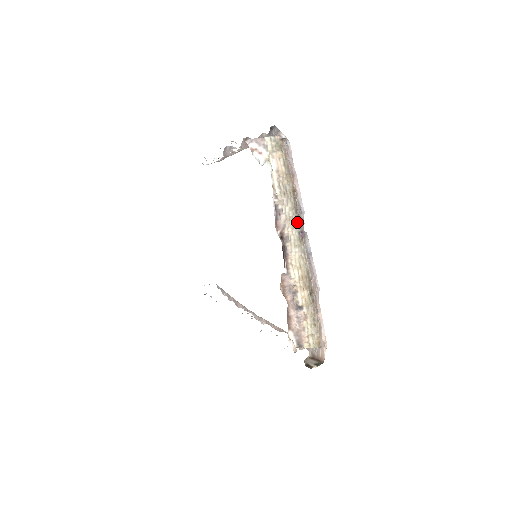
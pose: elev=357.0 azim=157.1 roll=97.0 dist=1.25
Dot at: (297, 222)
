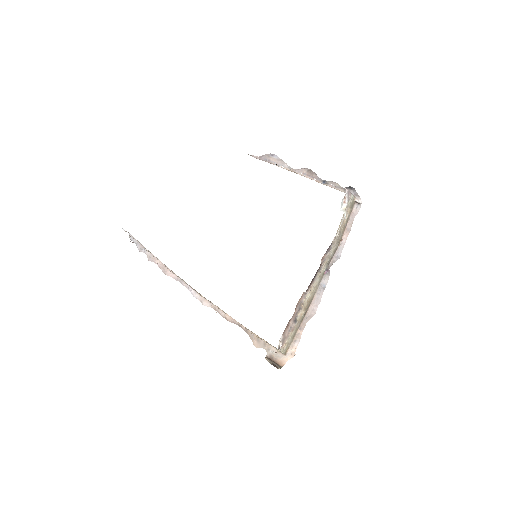
Dot at: (329, 261)
